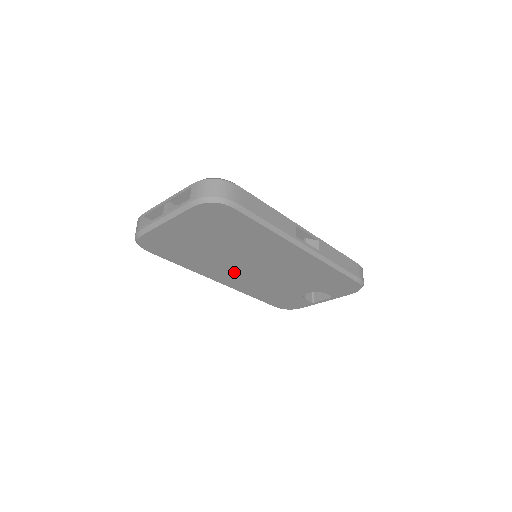
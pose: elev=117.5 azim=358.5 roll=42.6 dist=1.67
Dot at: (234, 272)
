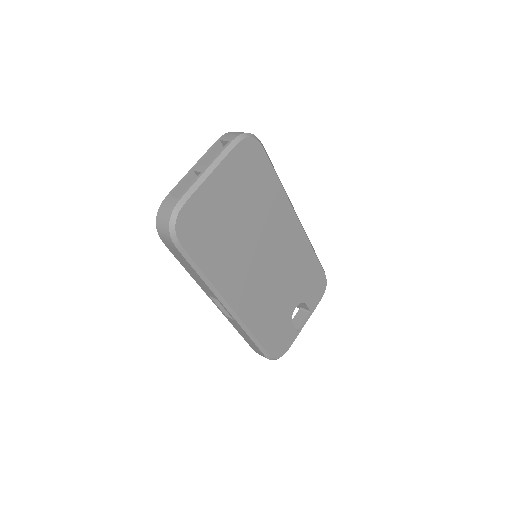
Dot at: (247, 277)
